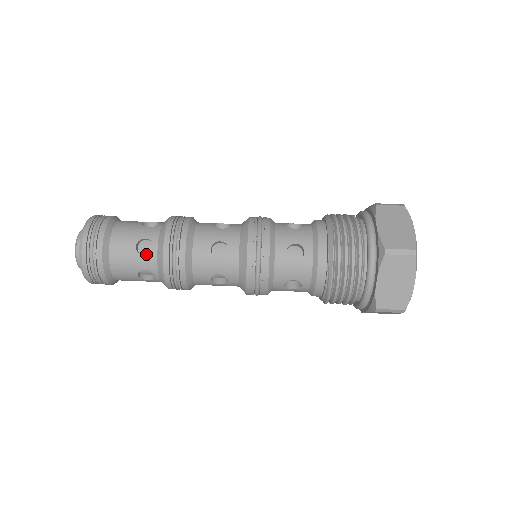
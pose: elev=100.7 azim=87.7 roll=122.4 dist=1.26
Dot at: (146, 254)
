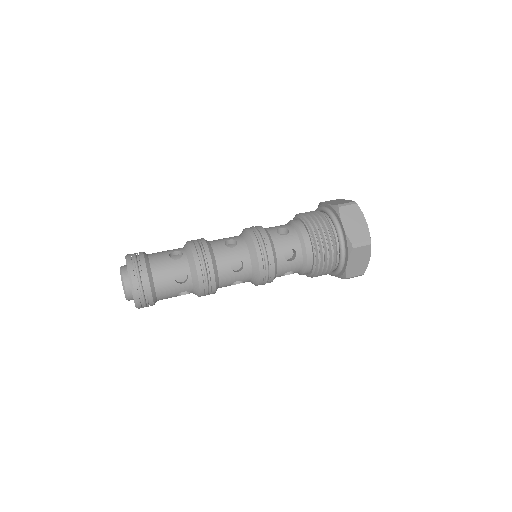
Dot at: occluded
